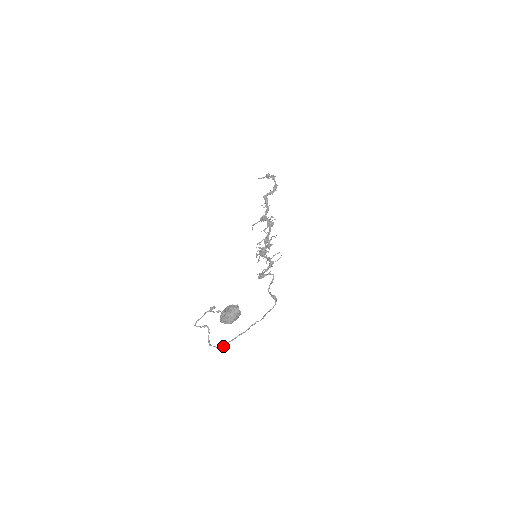
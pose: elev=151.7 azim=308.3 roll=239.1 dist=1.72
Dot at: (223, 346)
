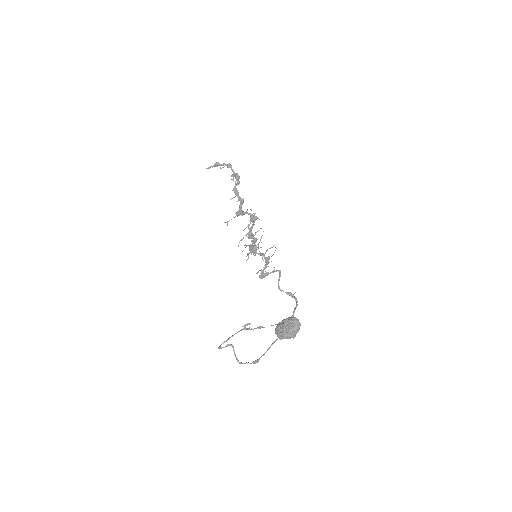
Dot at: occluded
